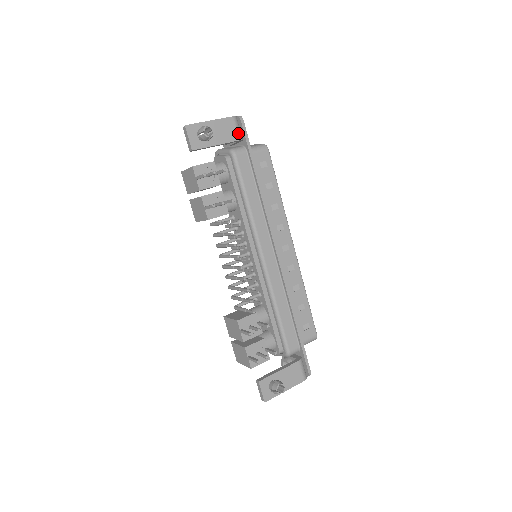
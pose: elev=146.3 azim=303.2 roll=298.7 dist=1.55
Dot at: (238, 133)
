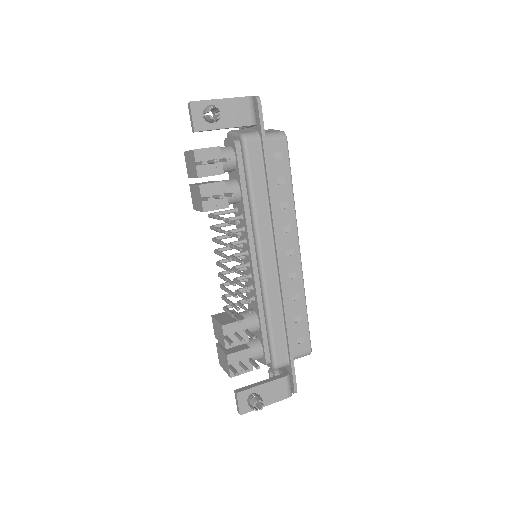
Dot at: (252, 116)
